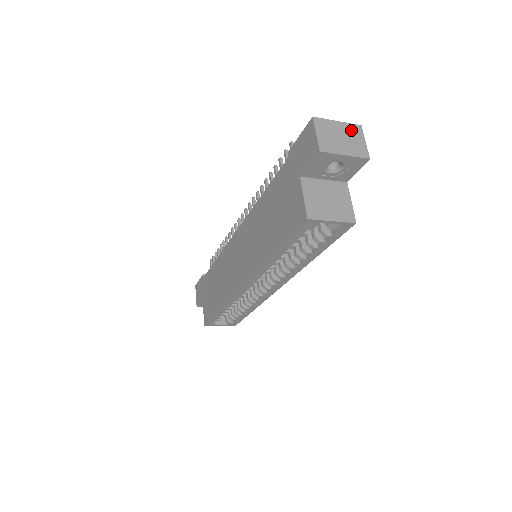
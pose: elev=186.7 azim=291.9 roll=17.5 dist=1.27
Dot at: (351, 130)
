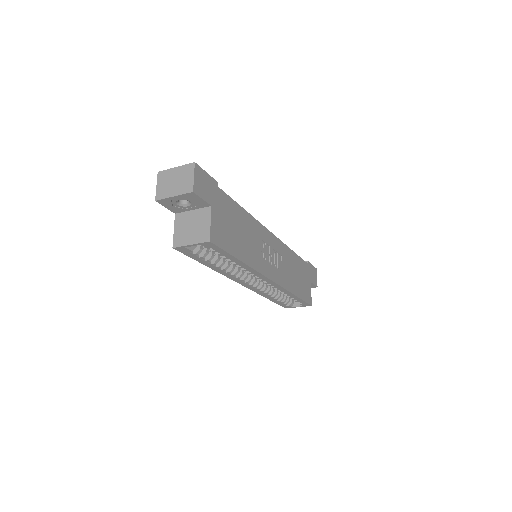
Dot at: (185, 171)
